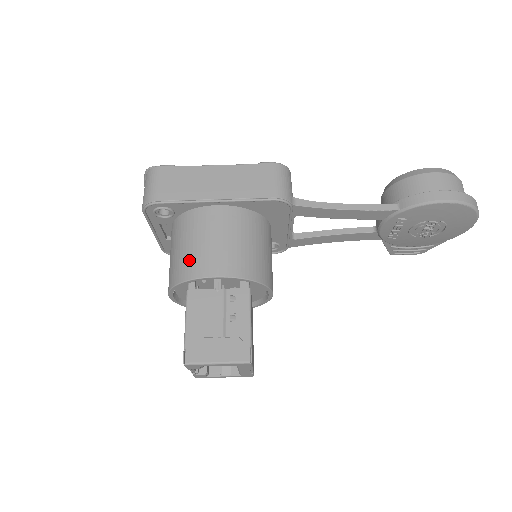
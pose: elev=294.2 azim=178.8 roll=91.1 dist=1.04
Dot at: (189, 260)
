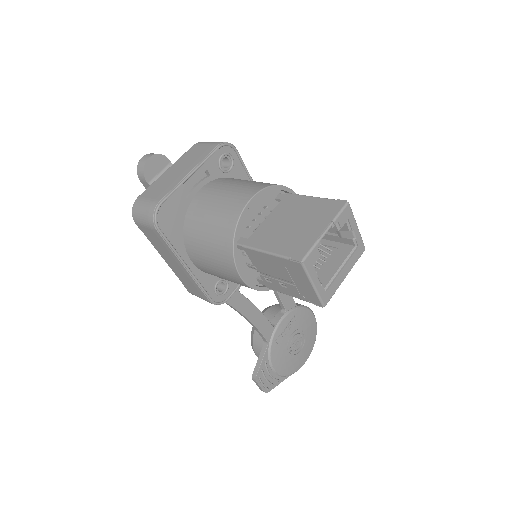
Dot at: occluded
